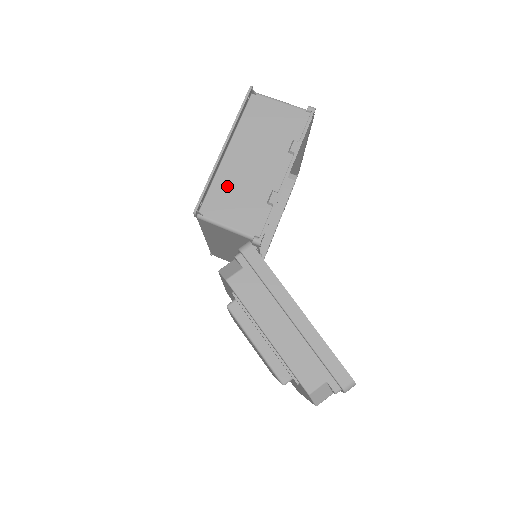
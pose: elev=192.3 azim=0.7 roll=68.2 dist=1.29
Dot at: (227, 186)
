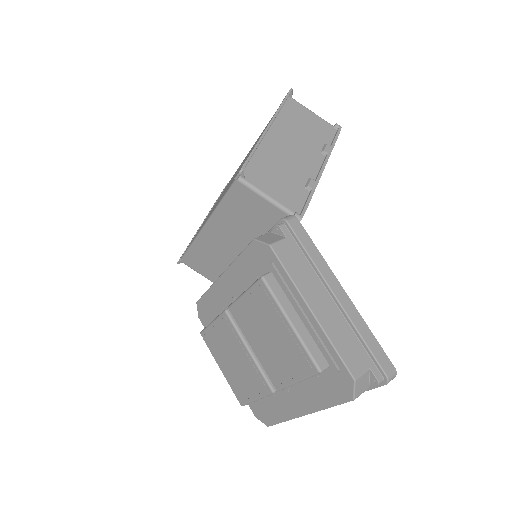
Dot at: (268, 161)
